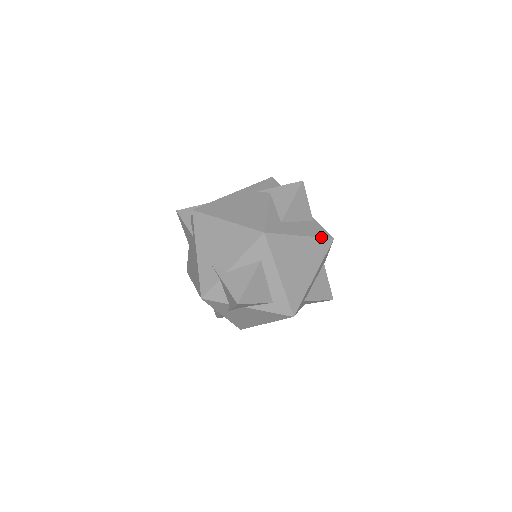
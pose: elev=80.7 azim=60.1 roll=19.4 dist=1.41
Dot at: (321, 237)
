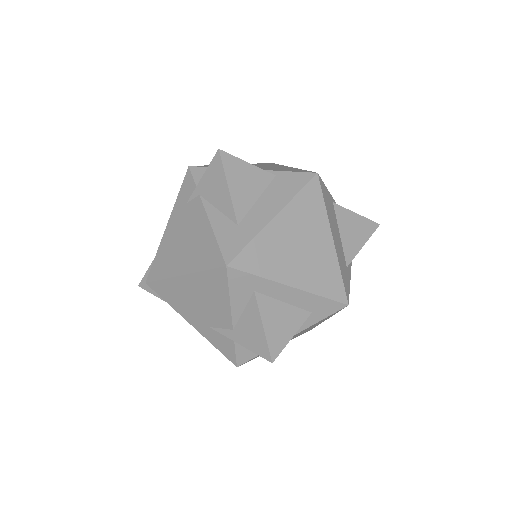
Dot at: (300, 190)
